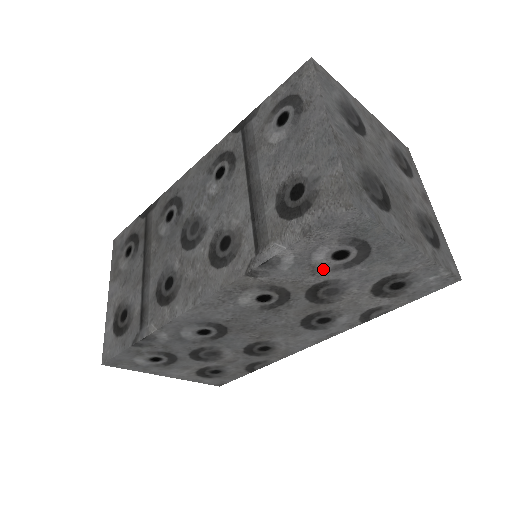
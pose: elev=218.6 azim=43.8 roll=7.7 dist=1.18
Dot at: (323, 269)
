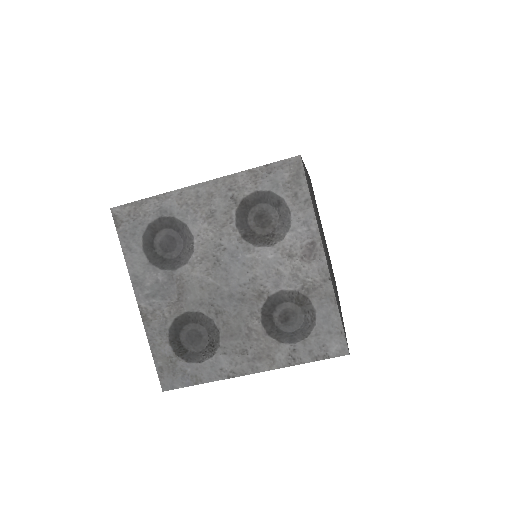
Dot at: occluded
